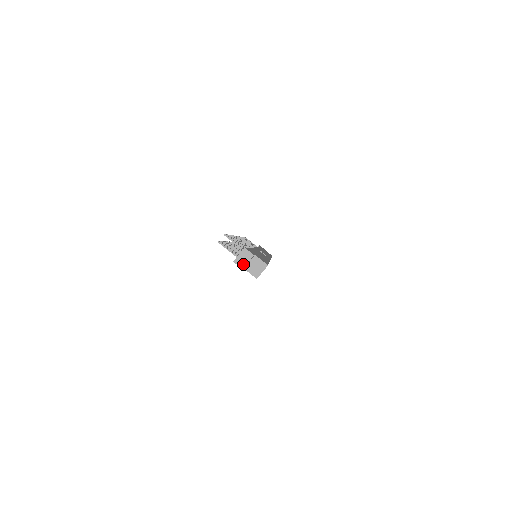
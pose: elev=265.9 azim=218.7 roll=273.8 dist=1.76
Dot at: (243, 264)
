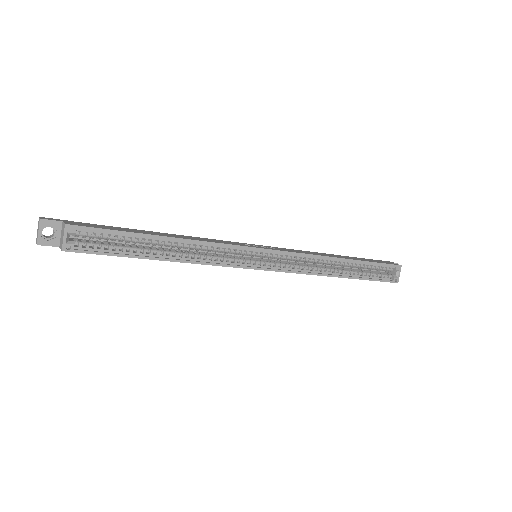
Dot at: (37, 238)
